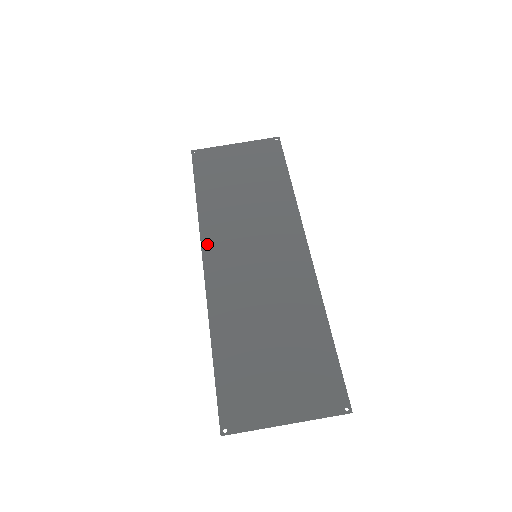
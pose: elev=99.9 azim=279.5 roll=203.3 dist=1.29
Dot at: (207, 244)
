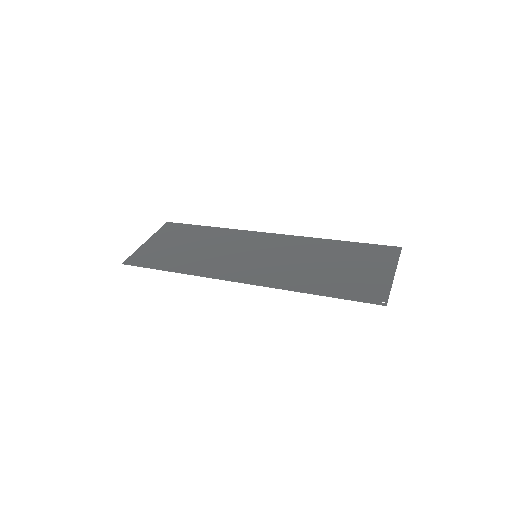
Dot at: (222, 275)
